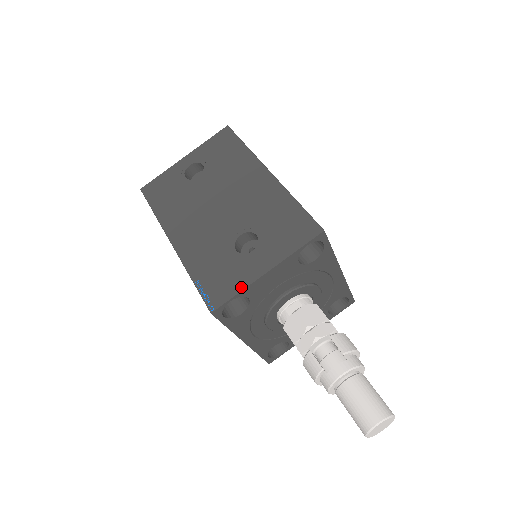
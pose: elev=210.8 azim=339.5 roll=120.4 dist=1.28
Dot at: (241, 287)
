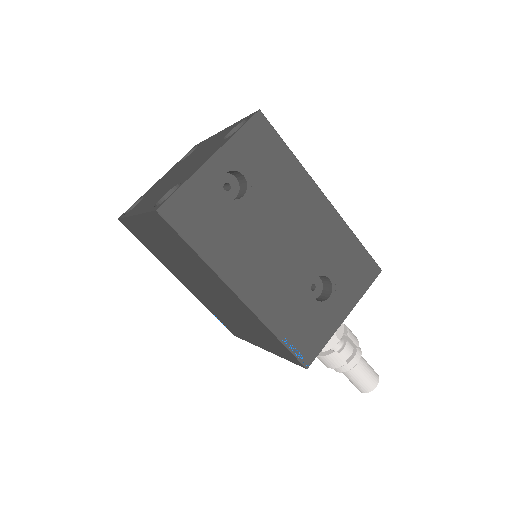
Dot at: (328, 337)
